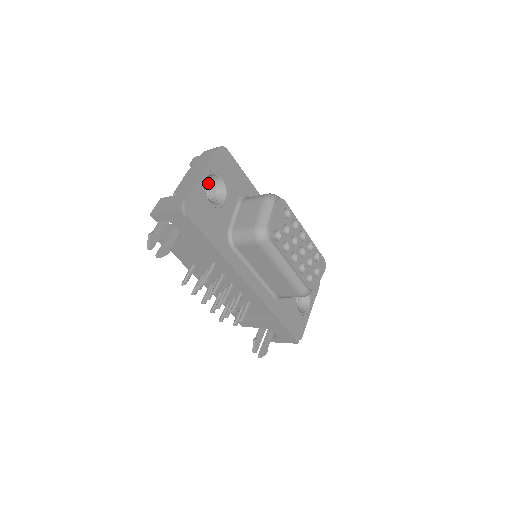
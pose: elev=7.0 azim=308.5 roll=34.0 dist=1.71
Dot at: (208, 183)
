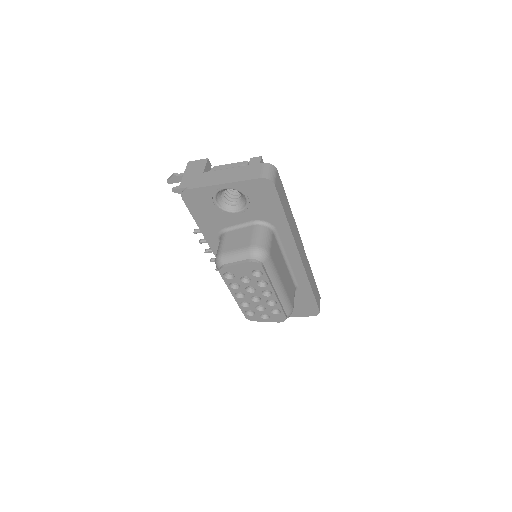
Dot at: occluded
